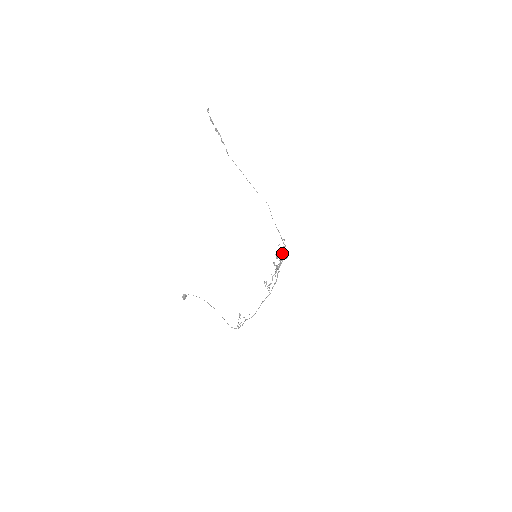
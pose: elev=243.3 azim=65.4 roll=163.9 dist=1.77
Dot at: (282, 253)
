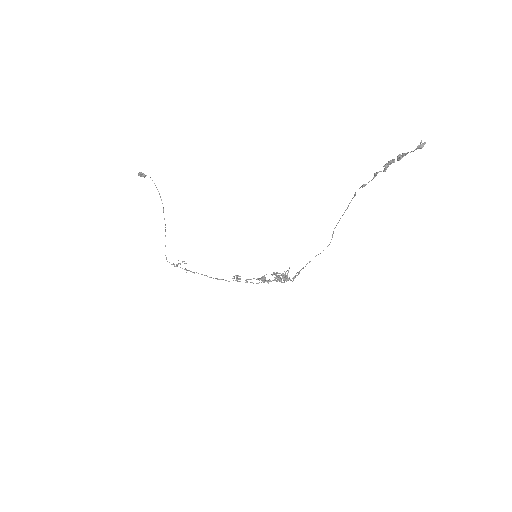
Dot at: occluded
